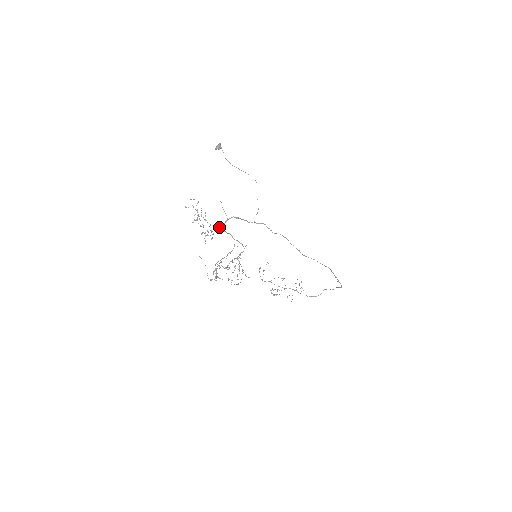
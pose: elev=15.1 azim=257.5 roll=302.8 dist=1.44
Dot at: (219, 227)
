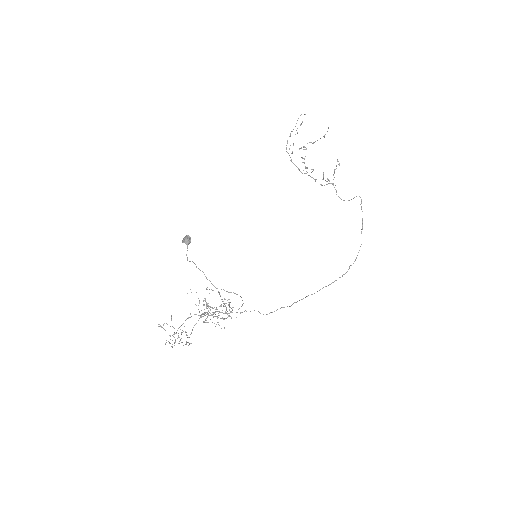
Dot at: (200, 315)
